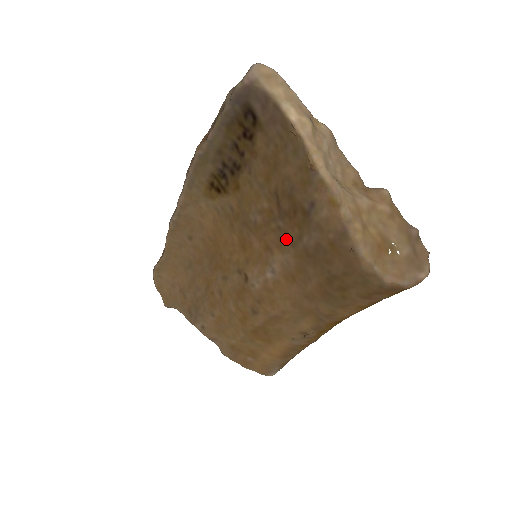
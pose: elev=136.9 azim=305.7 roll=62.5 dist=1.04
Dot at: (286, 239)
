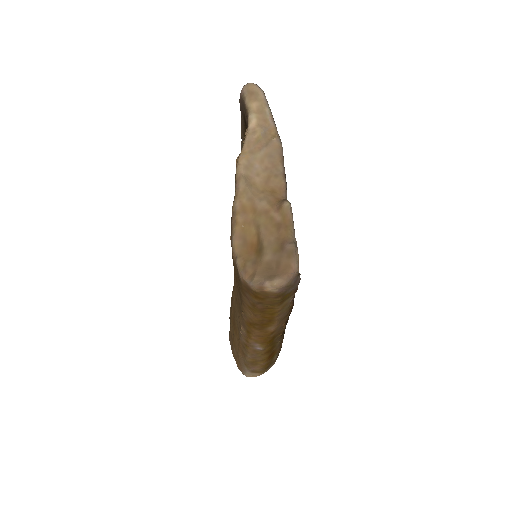
Dot at: occluded
